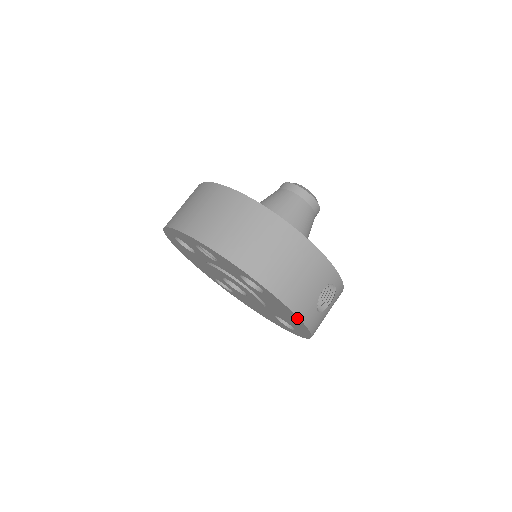
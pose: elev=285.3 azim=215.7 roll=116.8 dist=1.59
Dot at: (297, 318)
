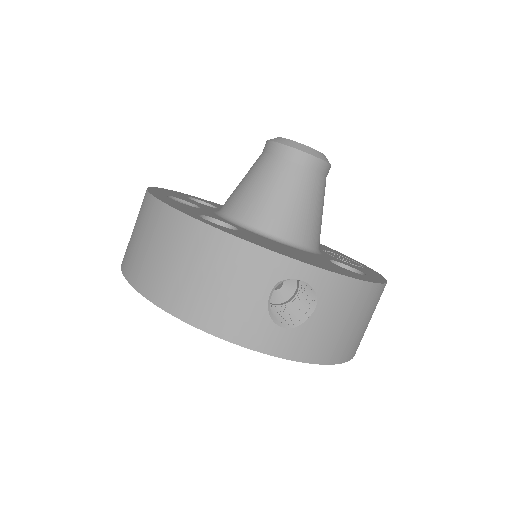
Dot at: (244, 344)
